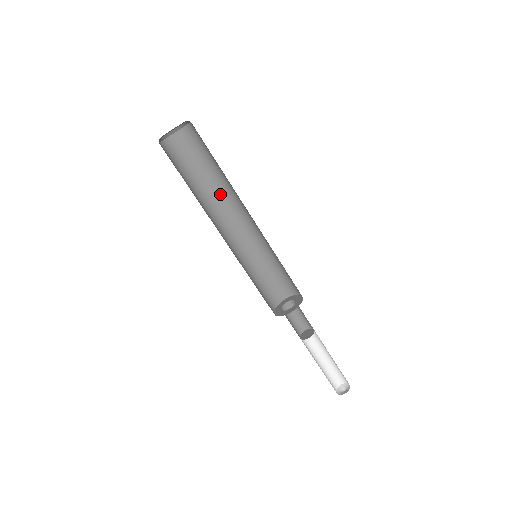
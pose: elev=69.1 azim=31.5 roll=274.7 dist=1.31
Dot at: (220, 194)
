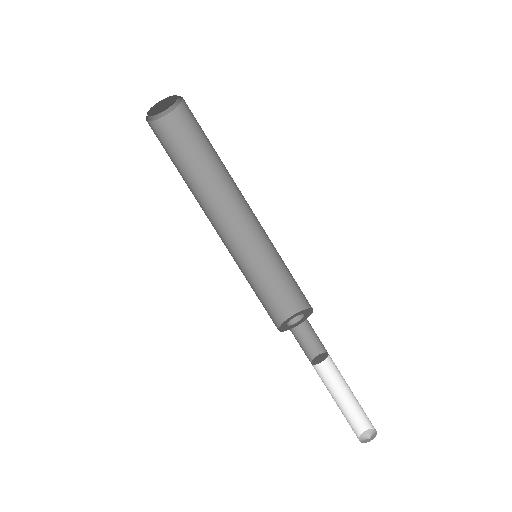
Dot at: (216, 184)
